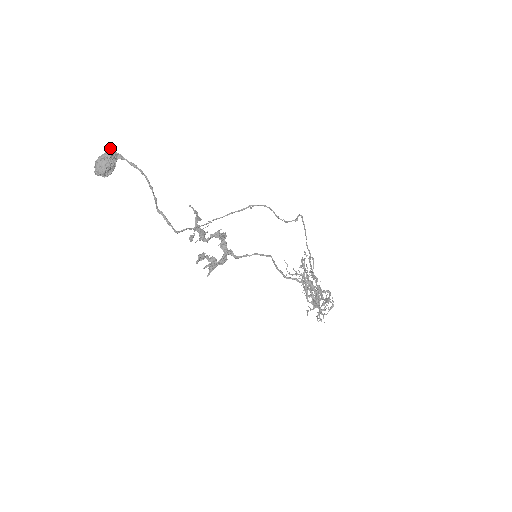
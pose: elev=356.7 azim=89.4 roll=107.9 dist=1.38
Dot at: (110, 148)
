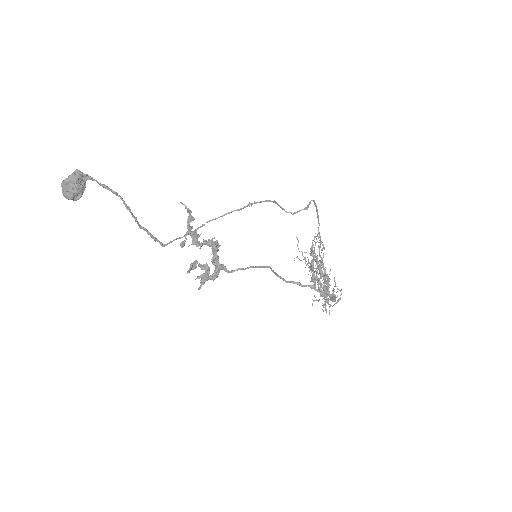
Dot at: (76, 169)
